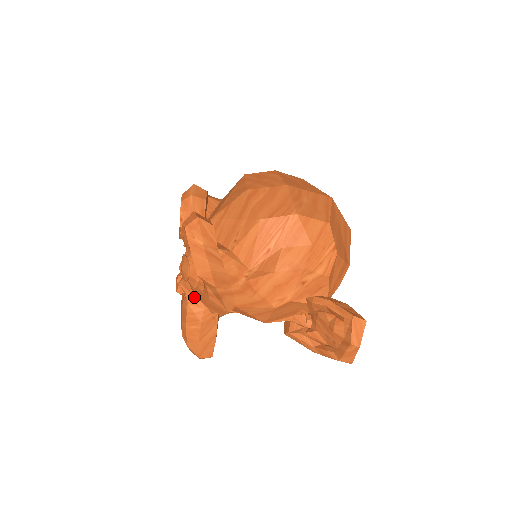
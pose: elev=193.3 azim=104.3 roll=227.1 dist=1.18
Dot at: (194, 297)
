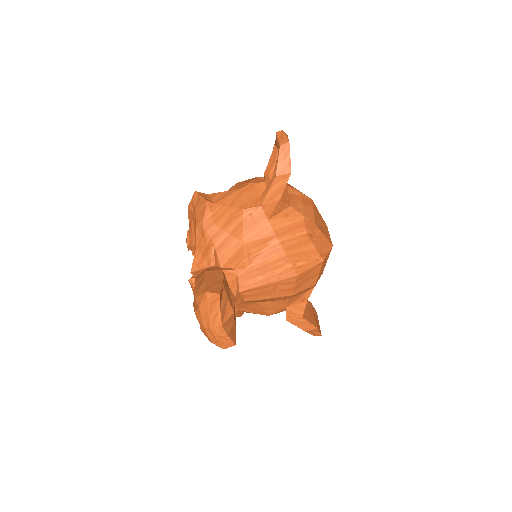
Dot at: (202, 272)
